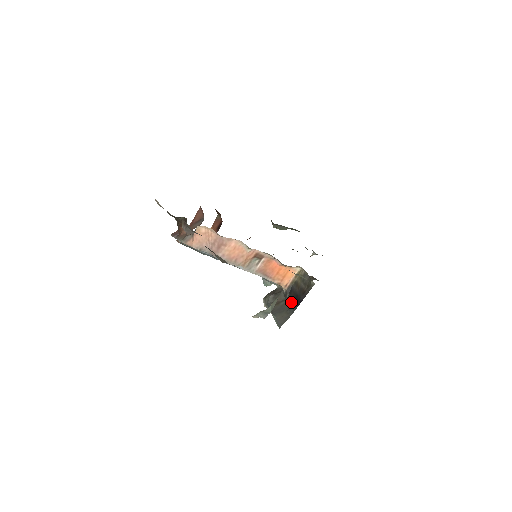
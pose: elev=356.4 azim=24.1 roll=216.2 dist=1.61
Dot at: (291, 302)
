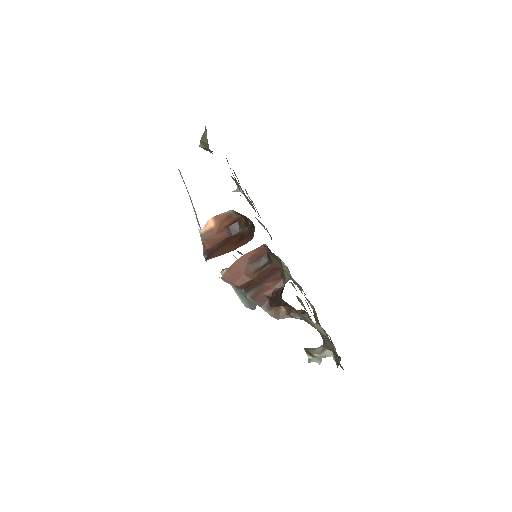
Dot at: occluded
